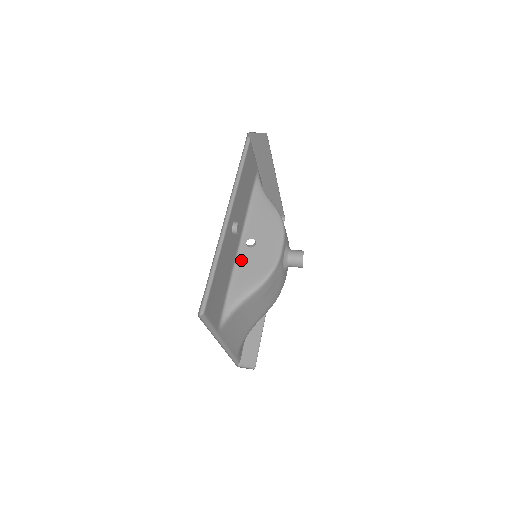
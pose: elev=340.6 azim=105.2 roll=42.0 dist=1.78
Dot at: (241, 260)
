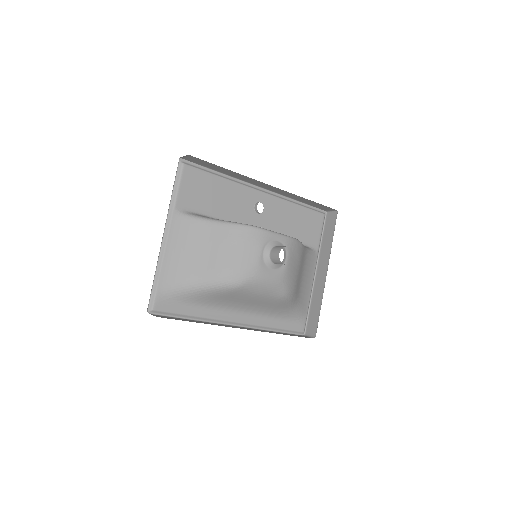
Dot at: occluded
